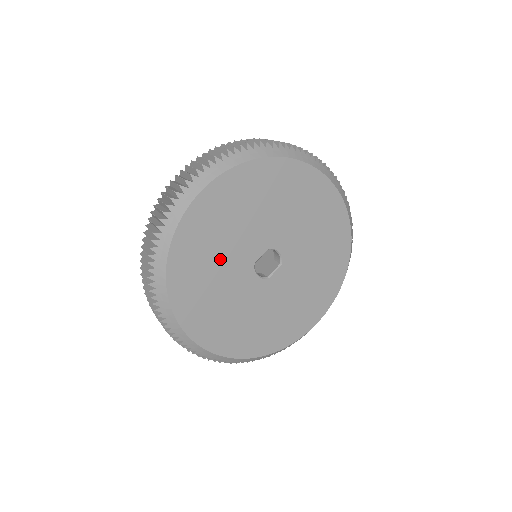
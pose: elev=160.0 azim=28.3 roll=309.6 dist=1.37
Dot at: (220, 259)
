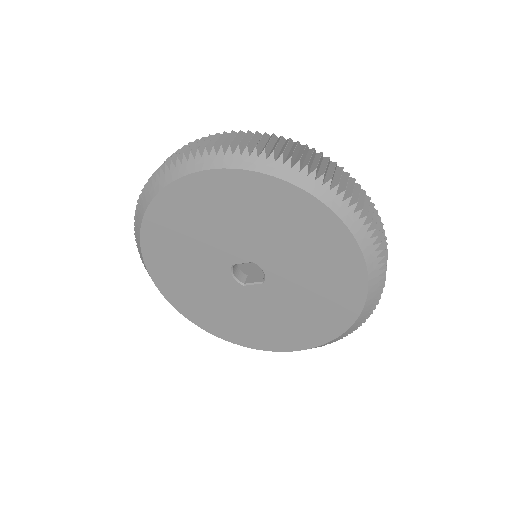
Dot at: (197, 240)
